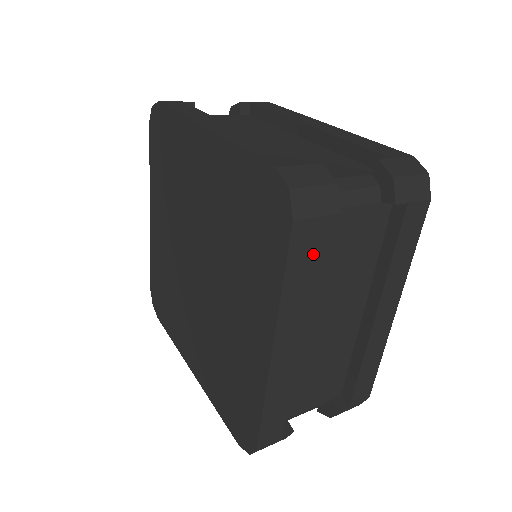
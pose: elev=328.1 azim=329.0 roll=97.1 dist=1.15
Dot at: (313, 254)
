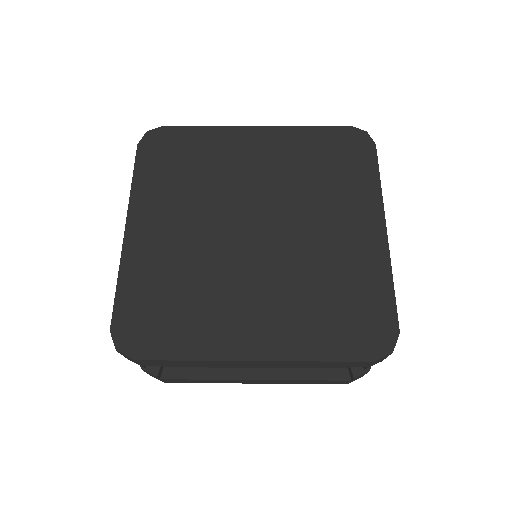
Dot at: occluded
